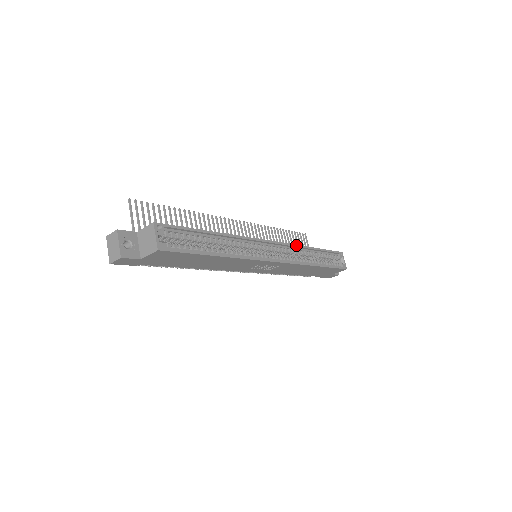
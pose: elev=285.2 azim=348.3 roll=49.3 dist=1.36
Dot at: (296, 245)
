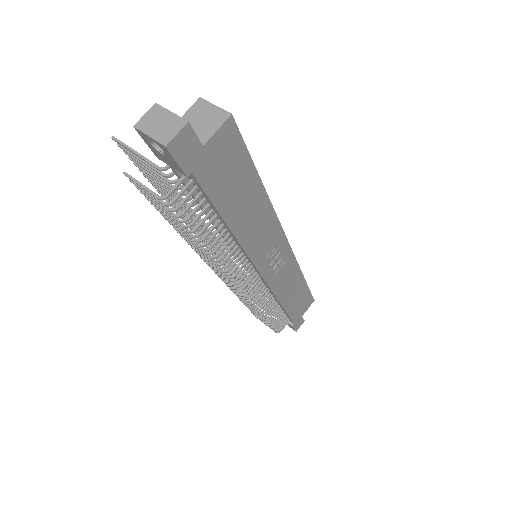
Dot at: occluded
